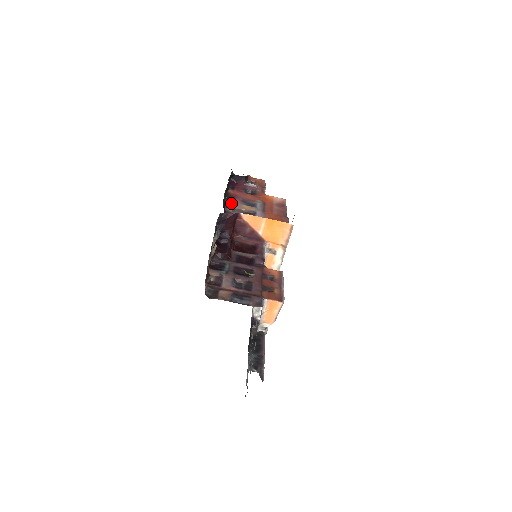
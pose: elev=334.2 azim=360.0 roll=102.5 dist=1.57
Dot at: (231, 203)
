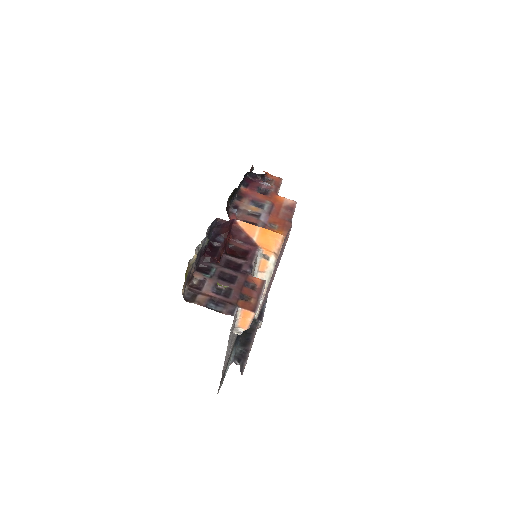
Dot at: (239, 202)
